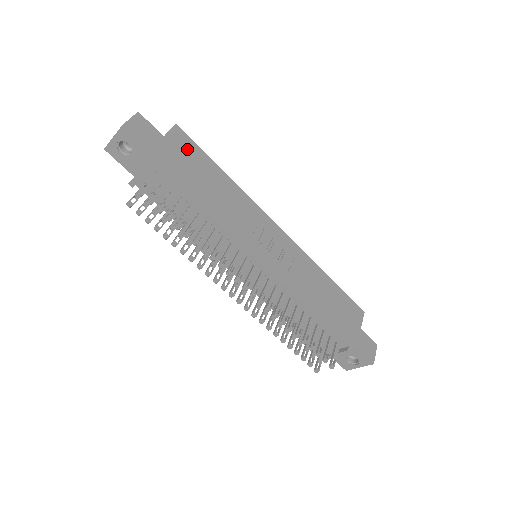
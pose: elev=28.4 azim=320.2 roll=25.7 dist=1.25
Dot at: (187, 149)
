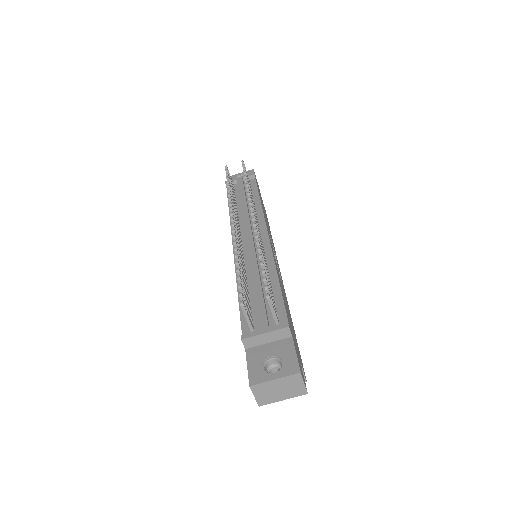
Dot at: occluded
